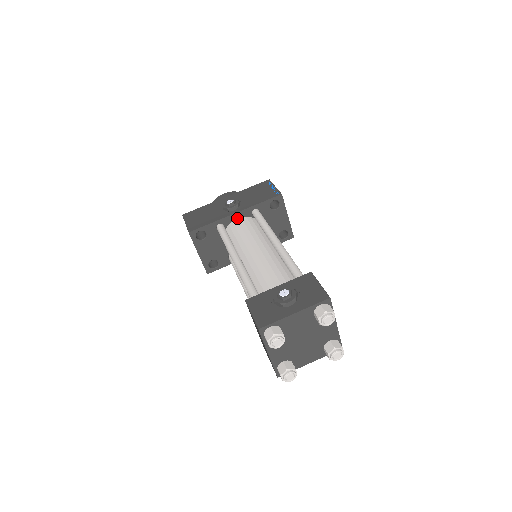
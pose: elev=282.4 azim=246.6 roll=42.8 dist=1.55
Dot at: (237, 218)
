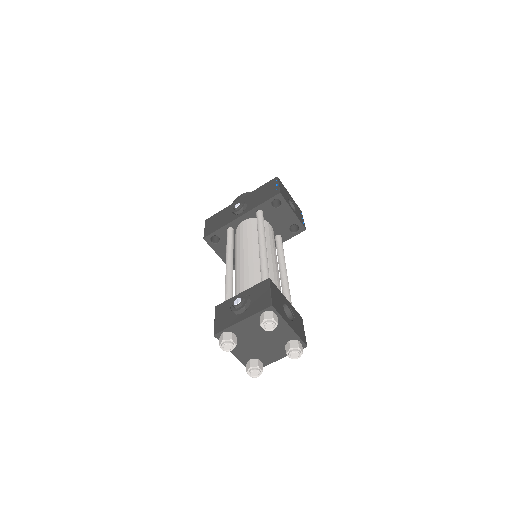
Dot at: (243, 220)
